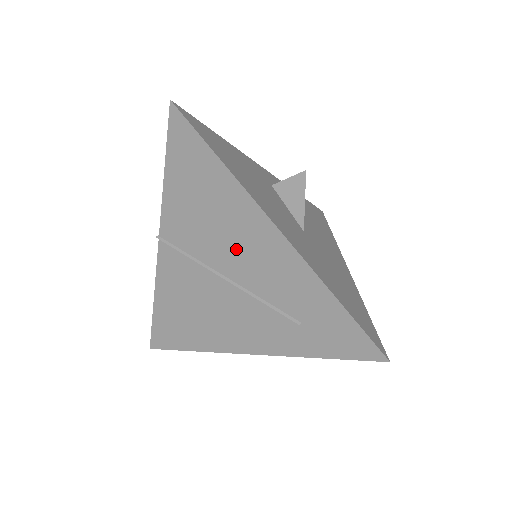
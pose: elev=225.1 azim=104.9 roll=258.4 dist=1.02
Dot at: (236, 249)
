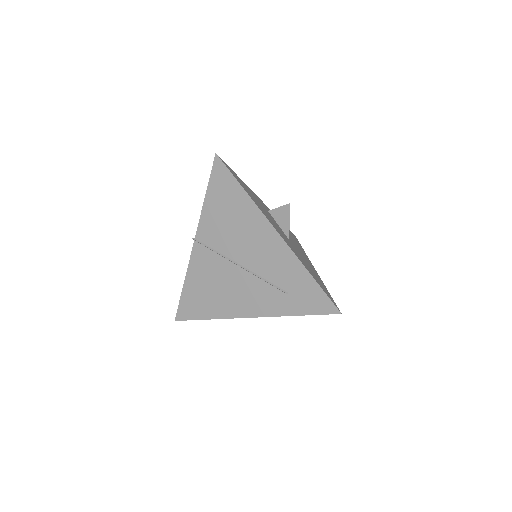
Dot at: (249, 246)
